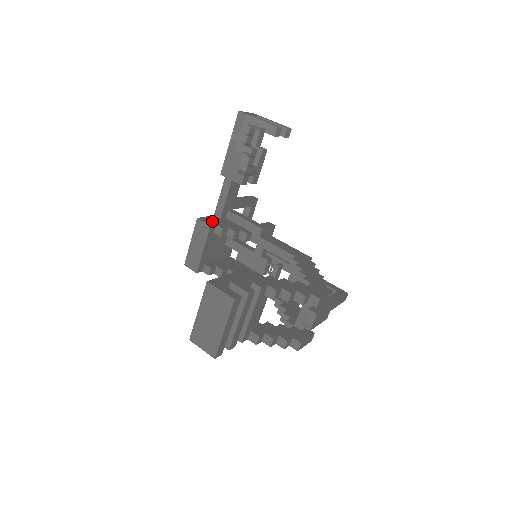
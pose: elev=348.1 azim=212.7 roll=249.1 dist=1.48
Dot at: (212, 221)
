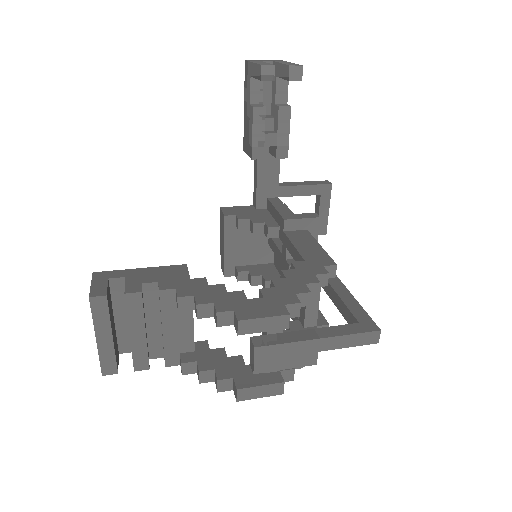
Dot at: (236, 211)
